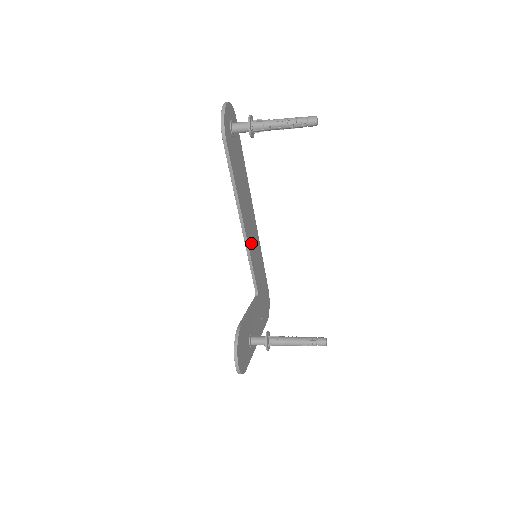
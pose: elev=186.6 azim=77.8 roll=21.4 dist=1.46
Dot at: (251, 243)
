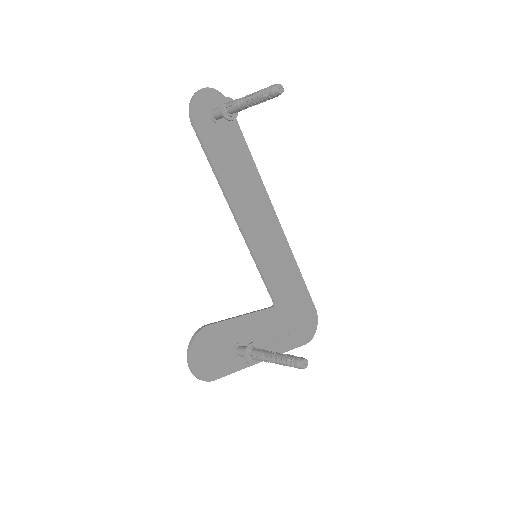
Dot at: (260, 243)
